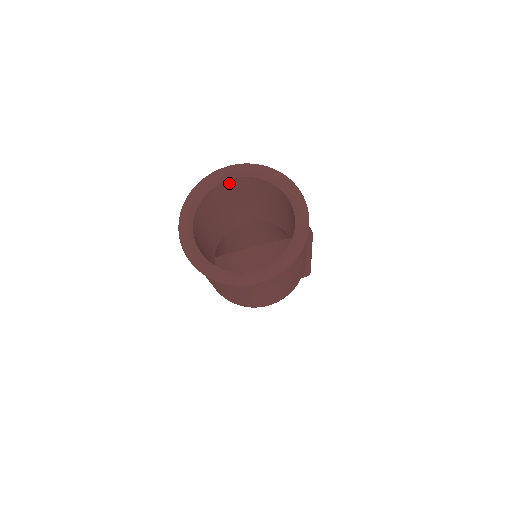
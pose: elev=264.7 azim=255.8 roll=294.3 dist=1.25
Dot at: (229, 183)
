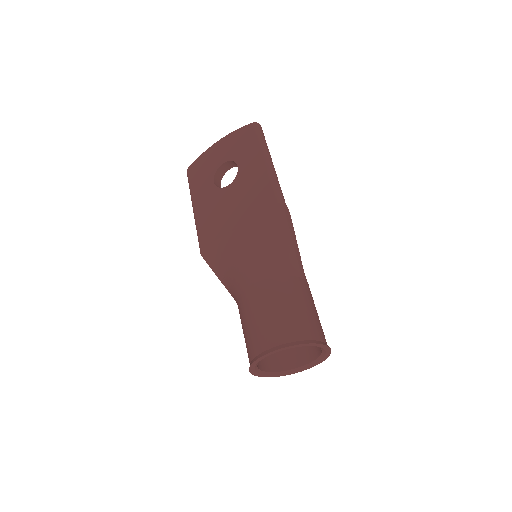
Dot at: occluded
